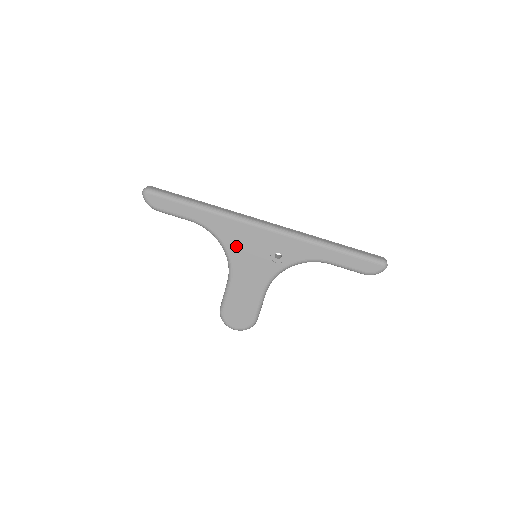
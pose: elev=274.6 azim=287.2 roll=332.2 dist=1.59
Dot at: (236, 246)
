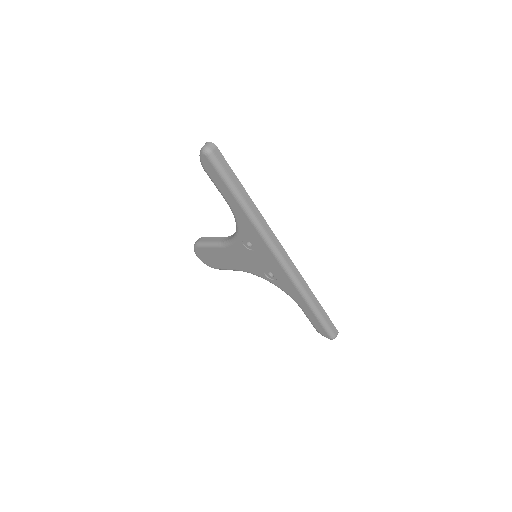
Dot at: (247, 243)
